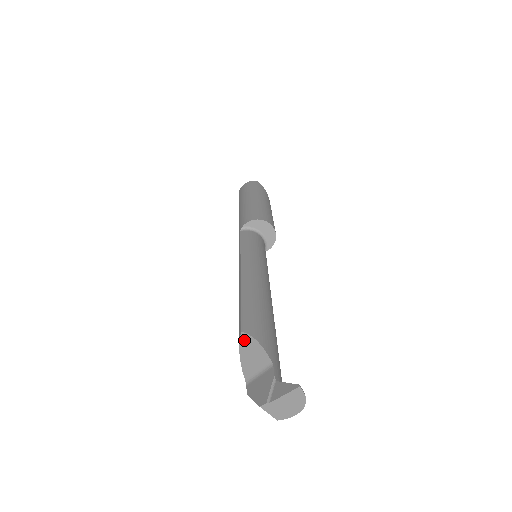
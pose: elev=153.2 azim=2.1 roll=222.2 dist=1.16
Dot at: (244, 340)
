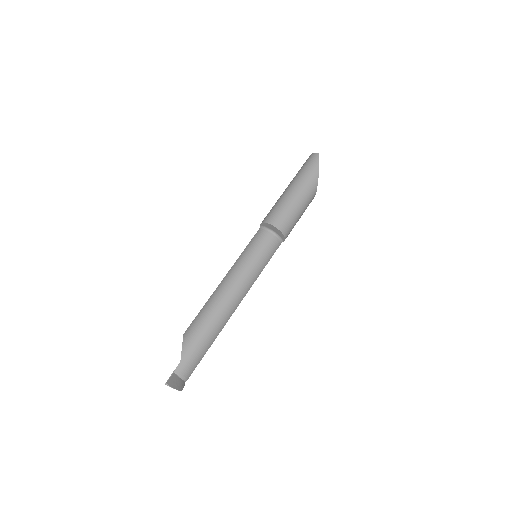
Dot at: occluded
